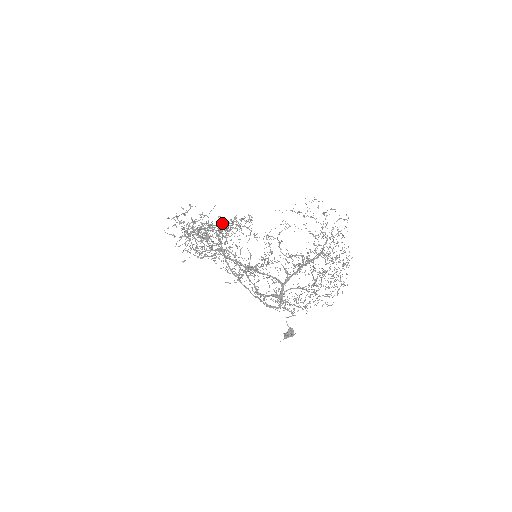
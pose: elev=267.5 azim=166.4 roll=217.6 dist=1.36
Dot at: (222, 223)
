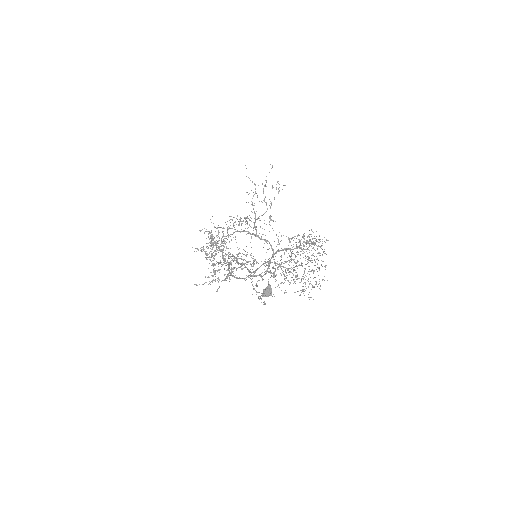
Dot at: occluded
